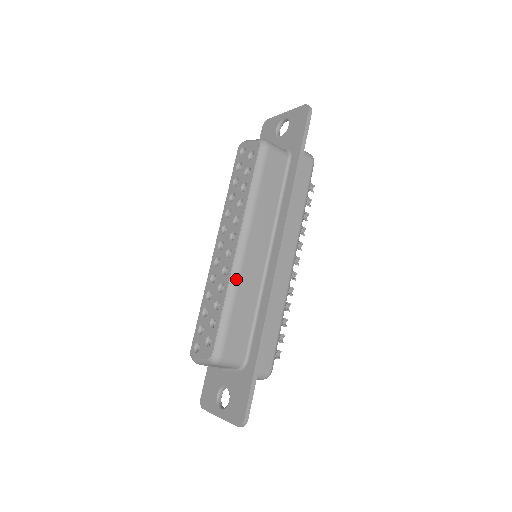
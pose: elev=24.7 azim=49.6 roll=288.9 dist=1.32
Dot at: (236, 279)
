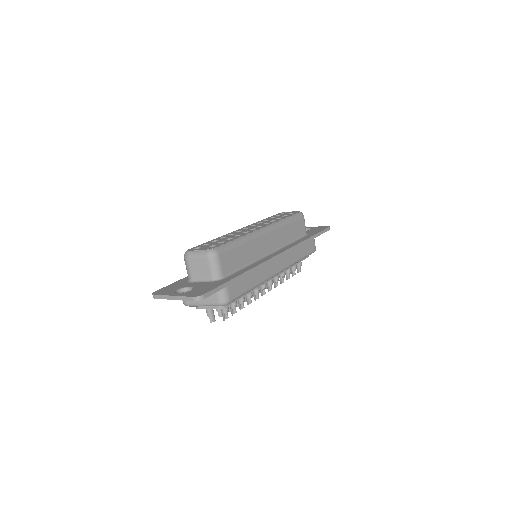
Dot at: (252, 237)
